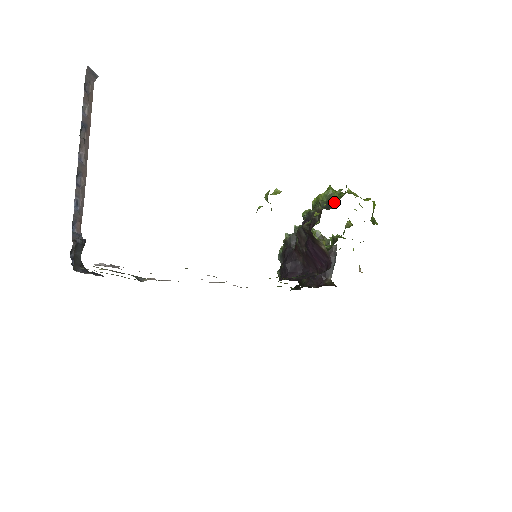
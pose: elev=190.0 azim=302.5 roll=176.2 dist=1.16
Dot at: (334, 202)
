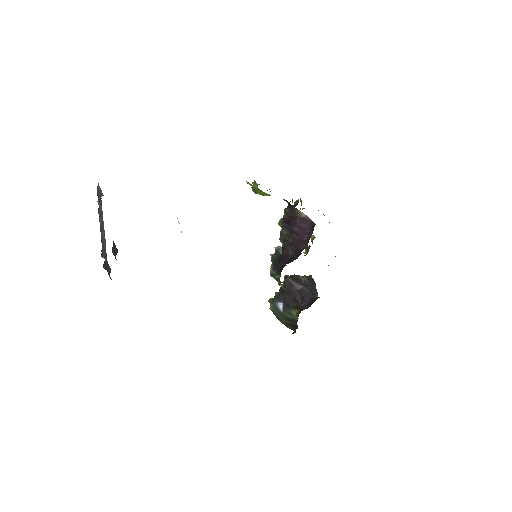
Dot at: (297, 202)
